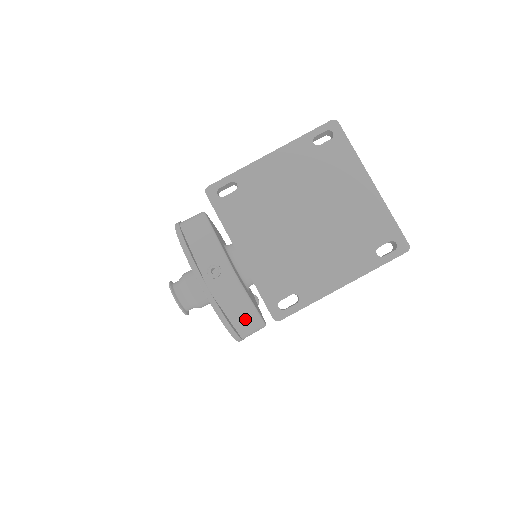
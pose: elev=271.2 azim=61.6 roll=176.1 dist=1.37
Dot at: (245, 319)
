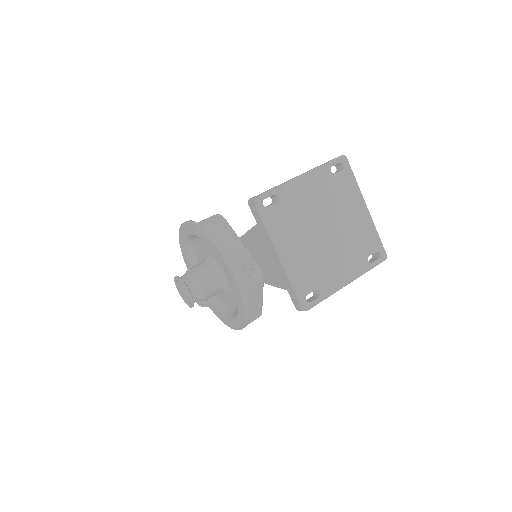
Dot at: (253, 310)
